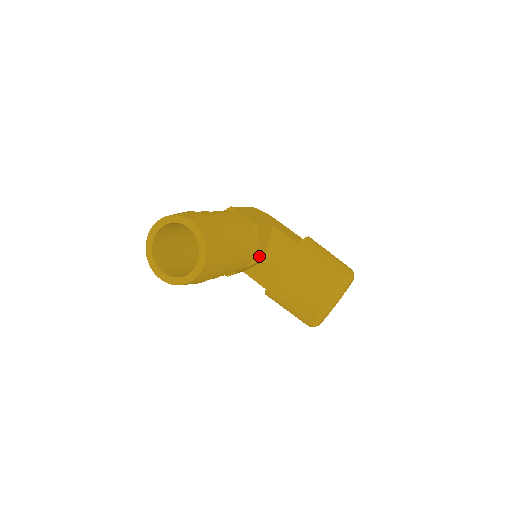
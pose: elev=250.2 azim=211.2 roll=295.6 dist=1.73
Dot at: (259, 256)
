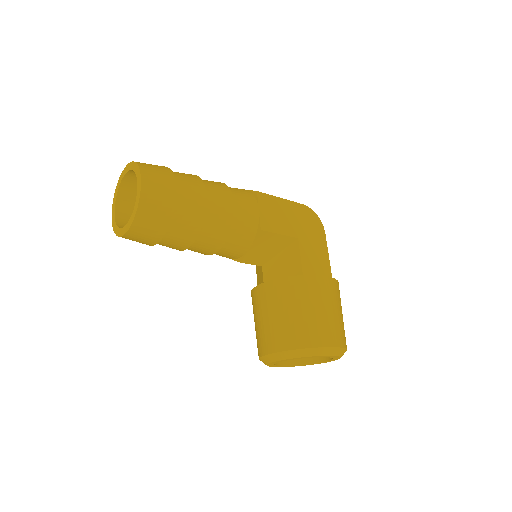
Dot at: (251, 258)
